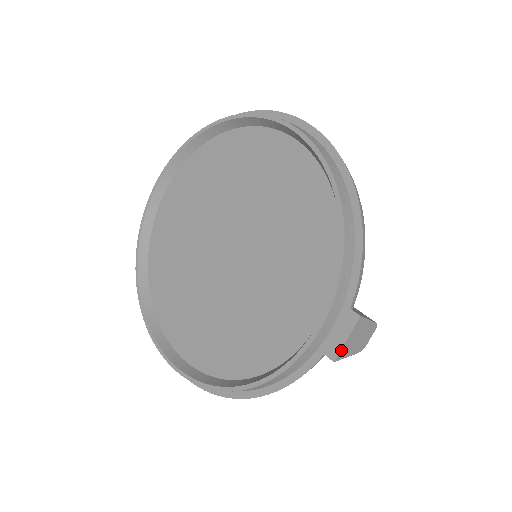
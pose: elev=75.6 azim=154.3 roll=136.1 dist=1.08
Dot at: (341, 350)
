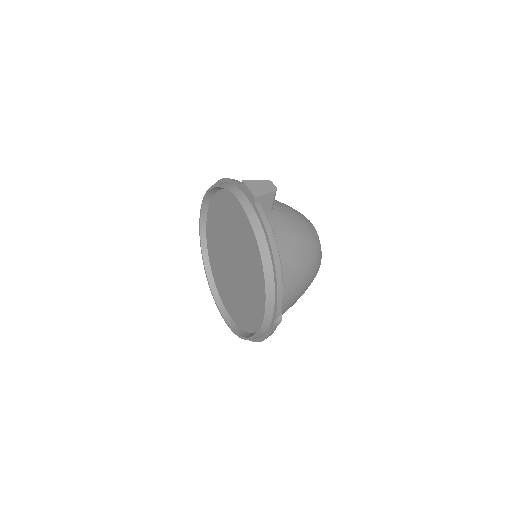
Dot at: (252, 193)
